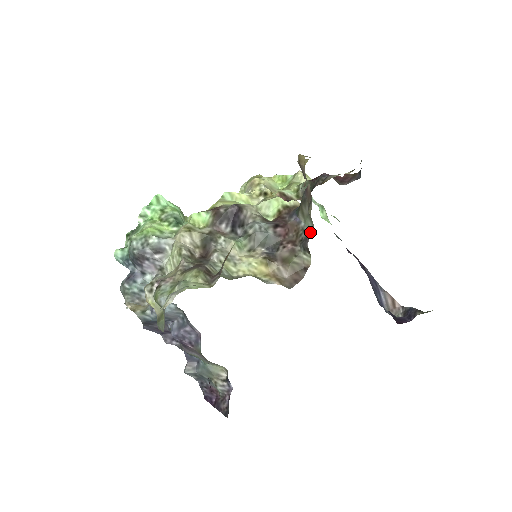
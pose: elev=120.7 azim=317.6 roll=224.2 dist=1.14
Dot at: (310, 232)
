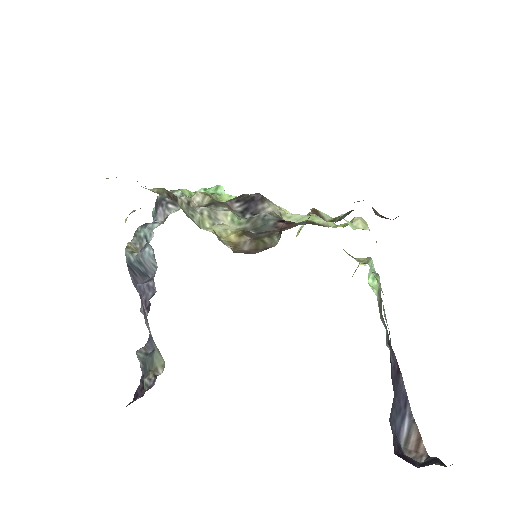
Dot at: occluded
